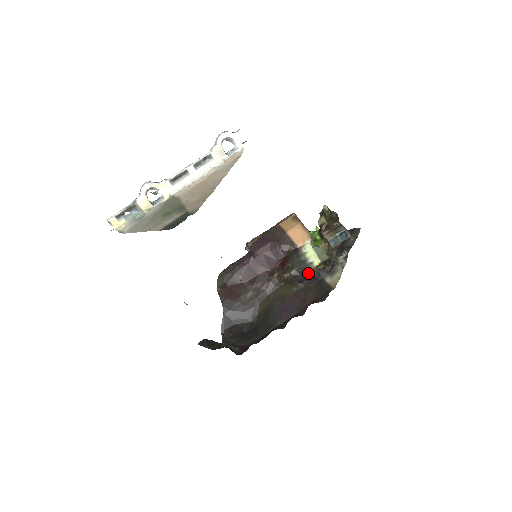
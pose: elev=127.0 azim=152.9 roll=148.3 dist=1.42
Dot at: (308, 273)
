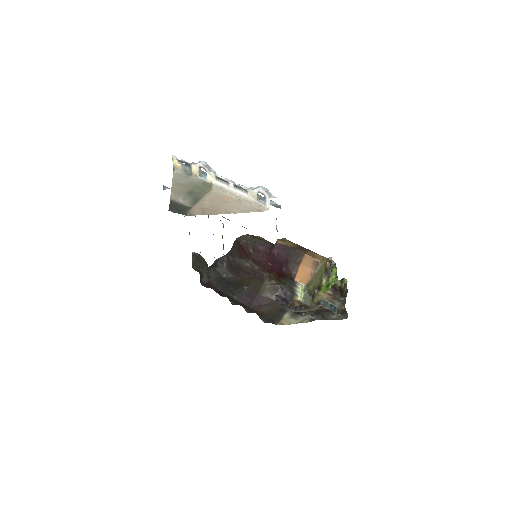
Dot at: (289, 297)
